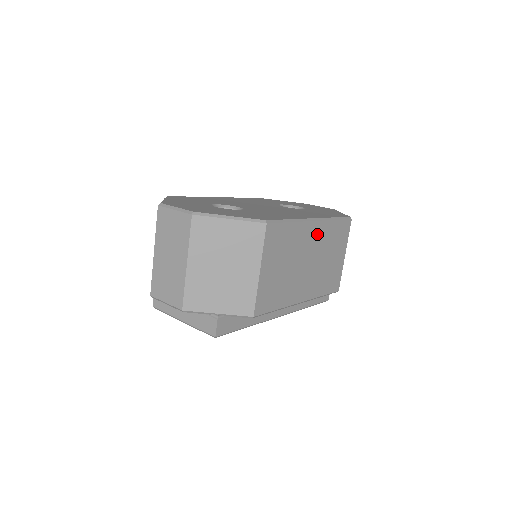
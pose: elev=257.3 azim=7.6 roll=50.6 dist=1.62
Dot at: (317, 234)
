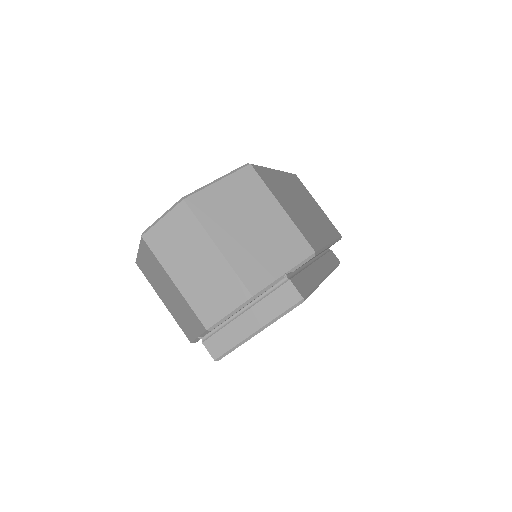
Dot at: (288, 182)
